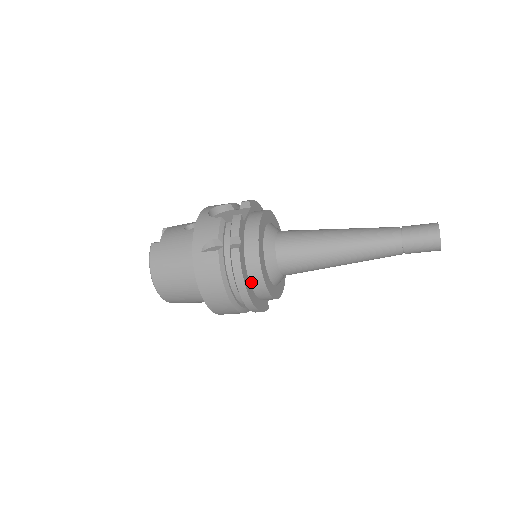
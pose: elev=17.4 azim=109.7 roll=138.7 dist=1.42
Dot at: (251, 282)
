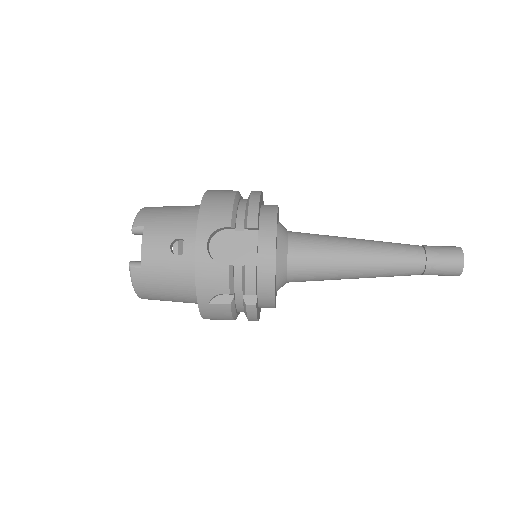
Dot at: (260, 307)
